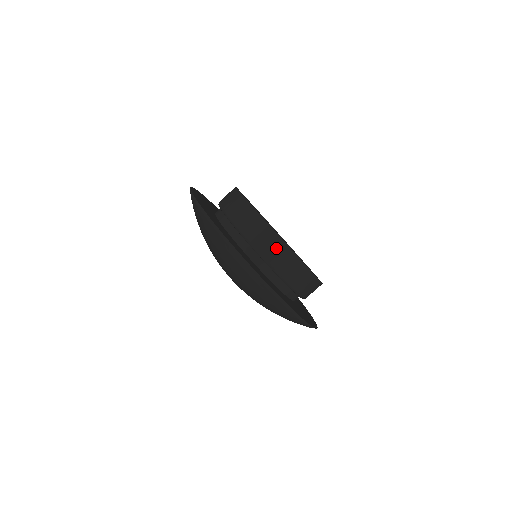
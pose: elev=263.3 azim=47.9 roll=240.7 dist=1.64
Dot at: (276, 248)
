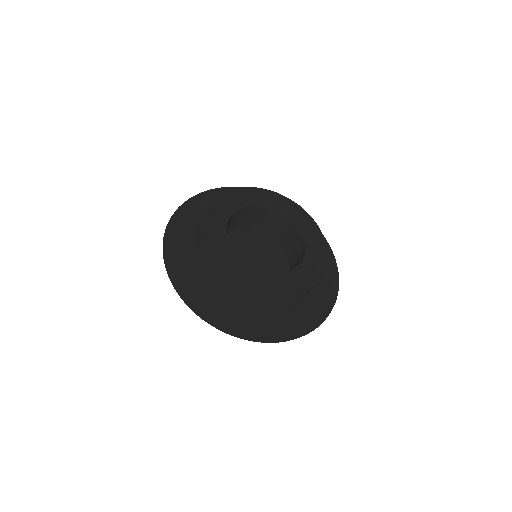
Dot at: occluded
